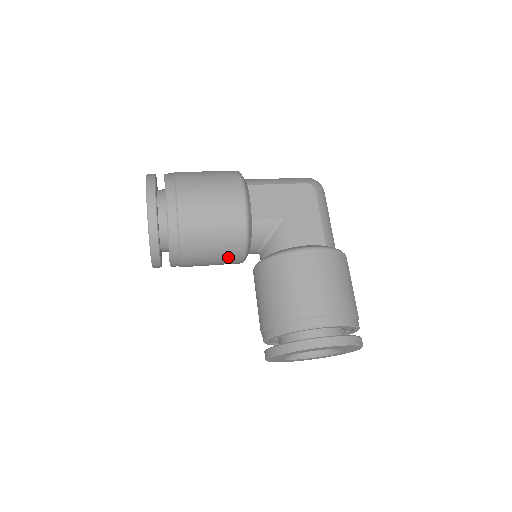
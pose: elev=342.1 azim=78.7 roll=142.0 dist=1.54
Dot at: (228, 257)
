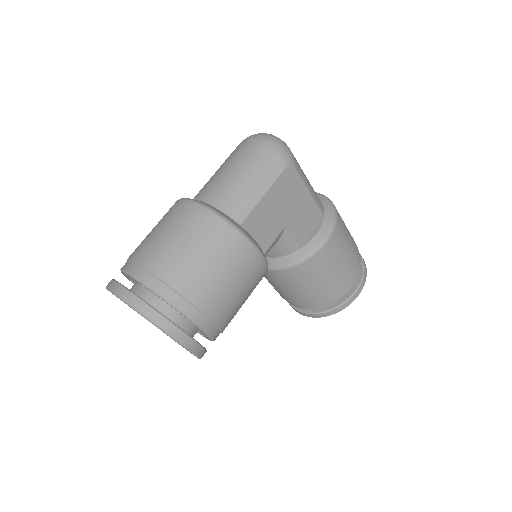
Dot at: occluded
